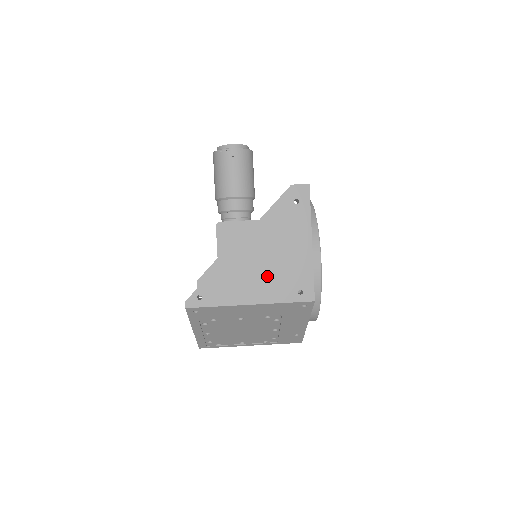
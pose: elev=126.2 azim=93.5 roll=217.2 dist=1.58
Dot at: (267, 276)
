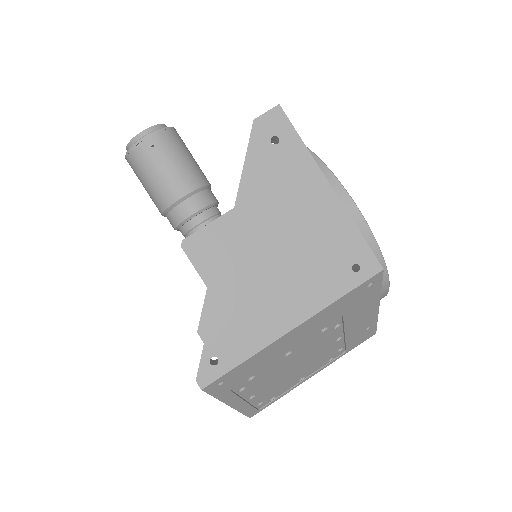
Dot at: (295, 273)
